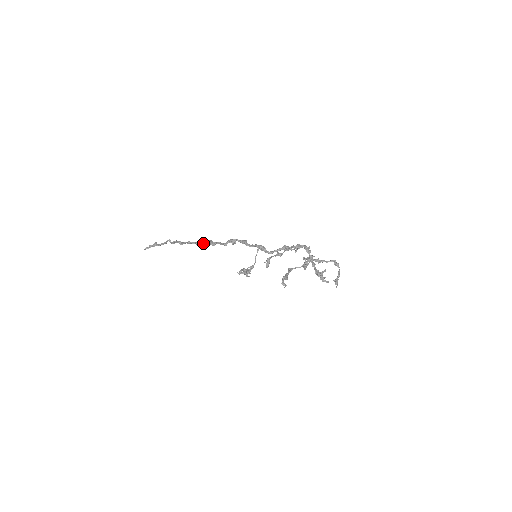
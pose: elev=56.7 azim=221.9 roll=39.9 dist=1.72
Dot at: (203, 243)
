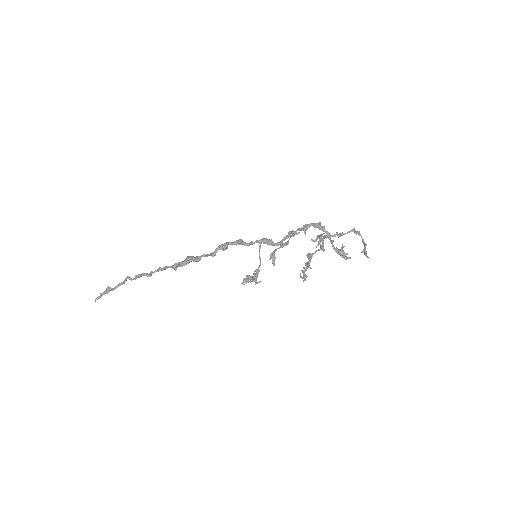
Dot at: (181, 263)
